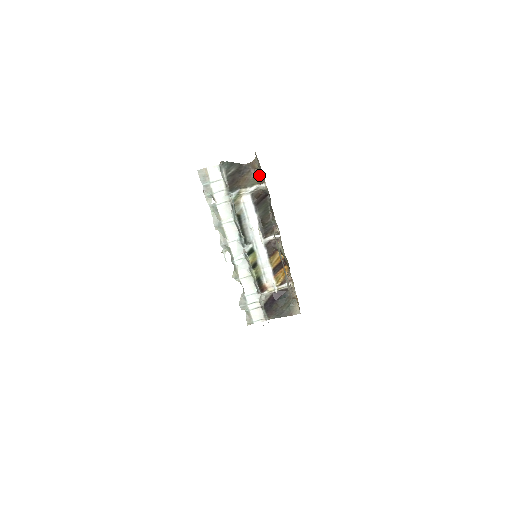
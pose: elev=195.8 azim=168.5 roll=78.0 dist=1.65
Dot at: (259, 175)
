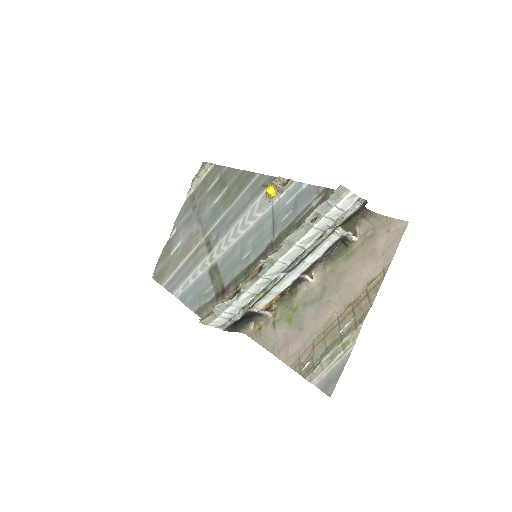
Dot at: (357, 221)
